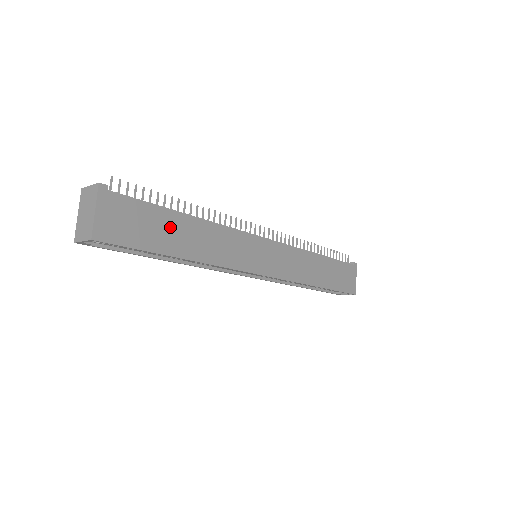
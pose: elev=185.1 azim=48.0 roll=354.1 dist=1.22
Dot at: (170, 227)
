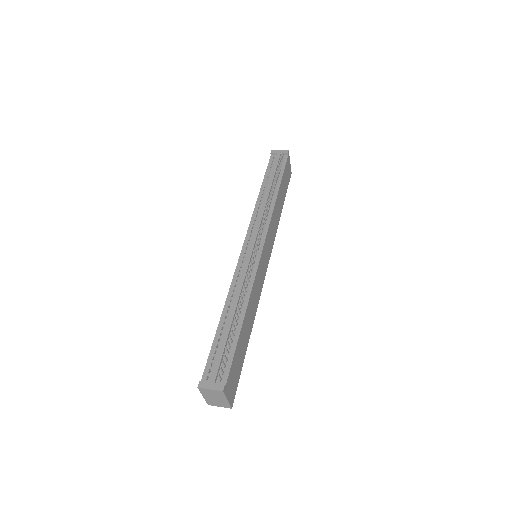
Dot at: (242, 340)
